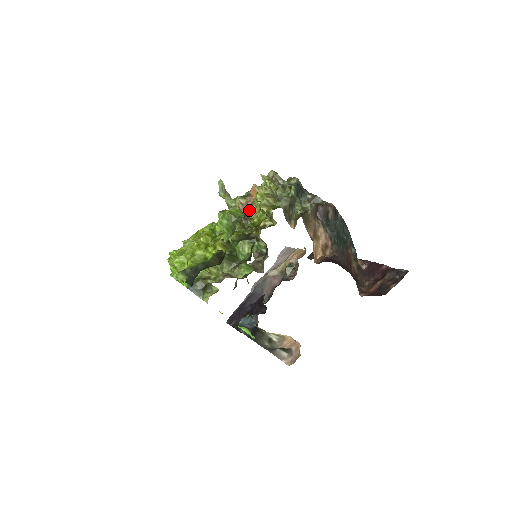
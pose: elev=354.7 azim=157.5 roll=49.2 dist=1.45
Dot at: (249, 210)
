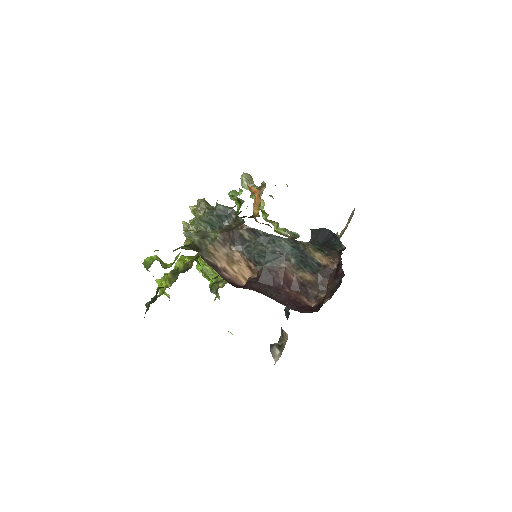
Dot at: occluded
